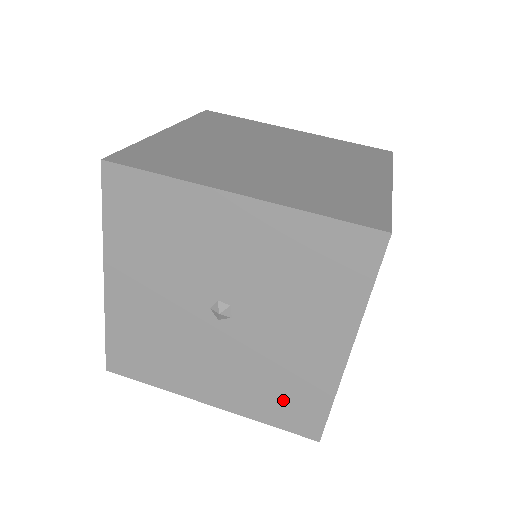
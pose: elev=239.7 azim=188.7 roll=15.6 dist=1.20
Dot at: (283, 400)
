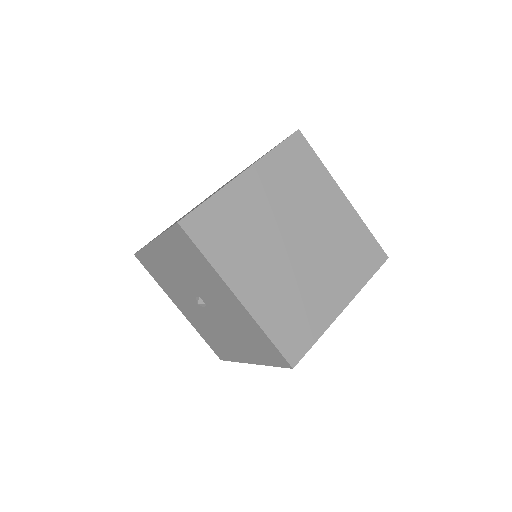
Dot at: (258, 345)
